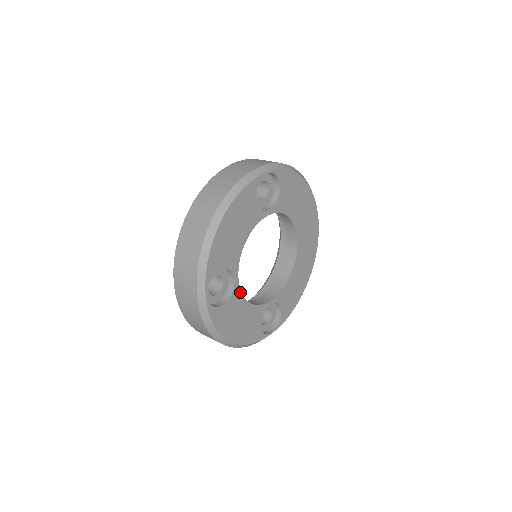
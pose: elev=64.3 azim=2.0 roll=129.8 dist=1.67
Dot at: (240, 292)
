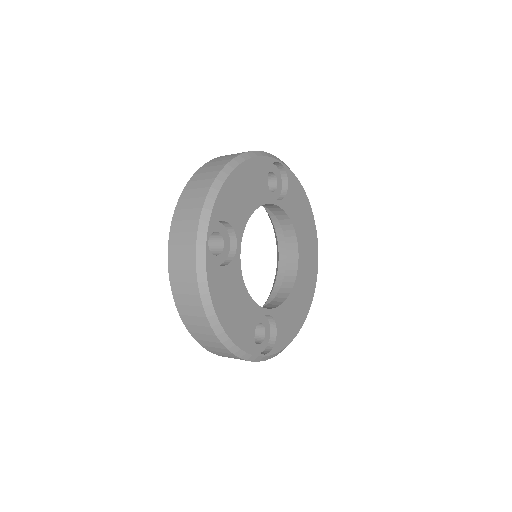
Dot at: (240, 267)
